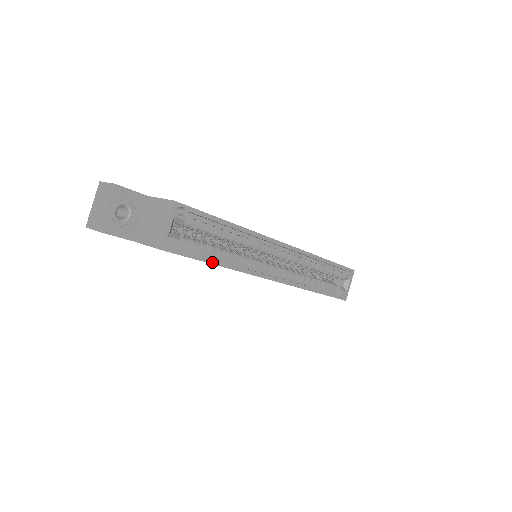
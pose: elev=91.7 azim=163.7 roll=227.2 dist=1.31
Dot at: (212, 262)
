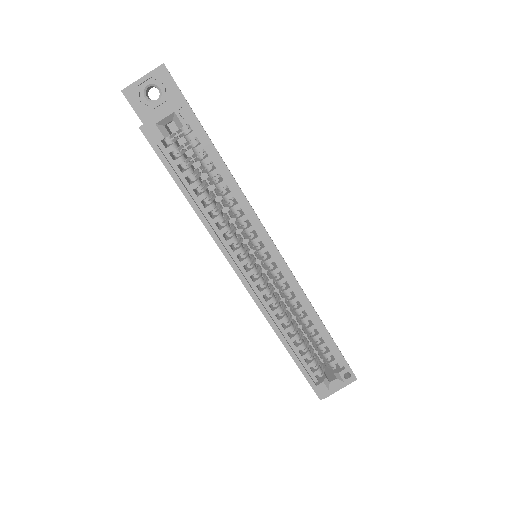
Dot at: (184, 191)
